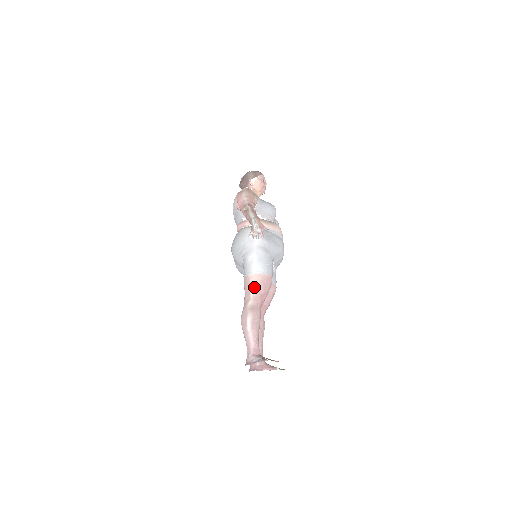
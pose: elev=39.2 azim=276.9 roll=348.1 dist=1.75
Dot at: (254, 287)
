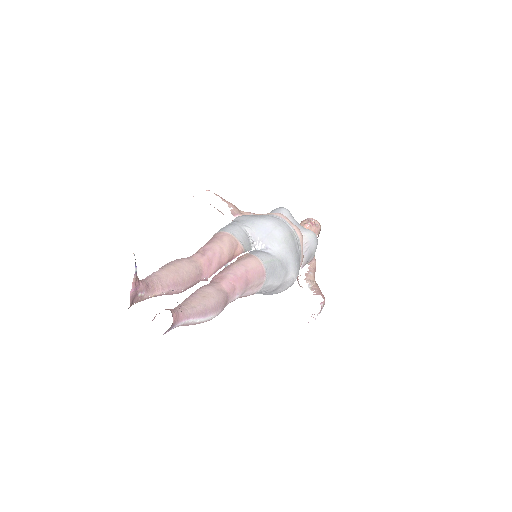
Dot at: occluded
